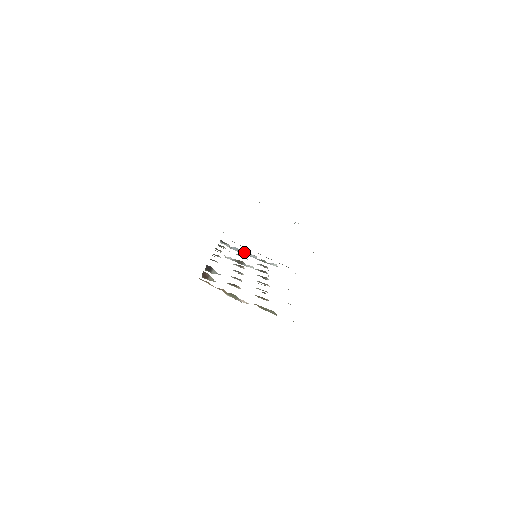
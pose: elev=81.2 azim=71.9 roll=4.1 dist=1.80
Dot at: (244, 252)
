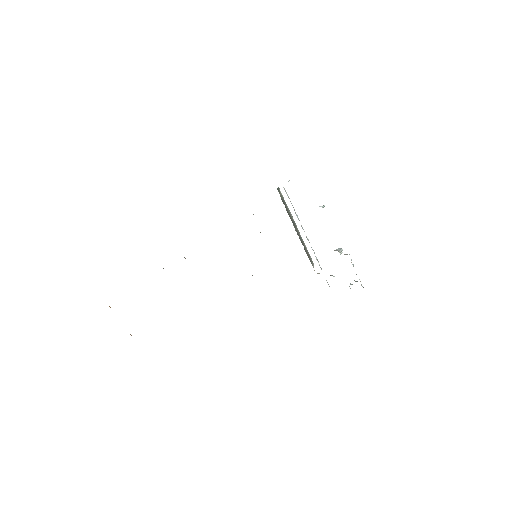
Dot at: occluded
